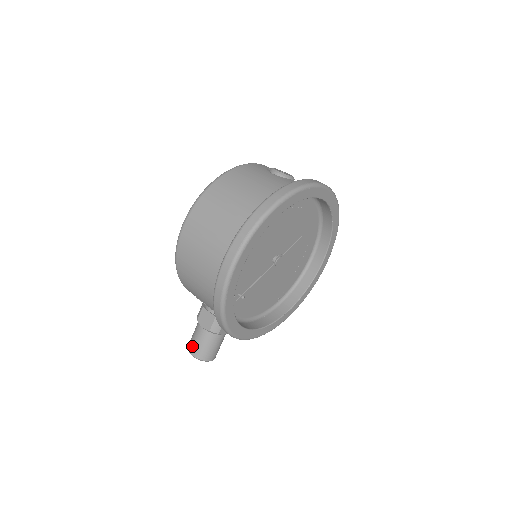
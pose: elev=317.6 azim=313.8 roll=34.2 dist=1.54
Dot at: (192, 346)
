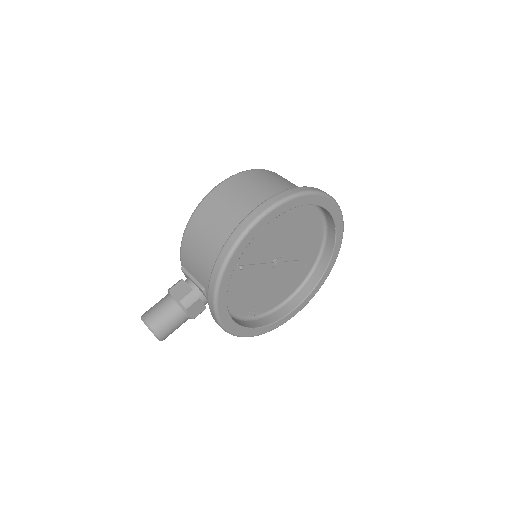
Dot at: (150, 312)
